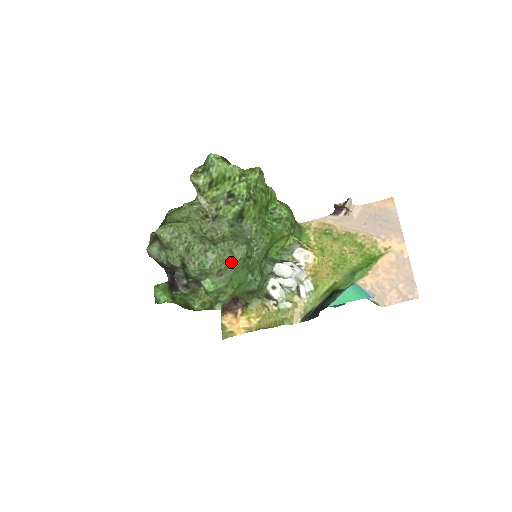
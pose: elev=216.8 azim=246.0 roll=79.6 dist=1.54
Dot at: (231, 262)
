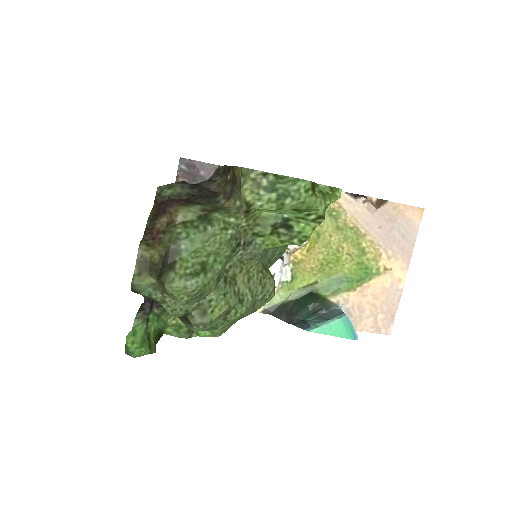
Dot at: (247, 315)
